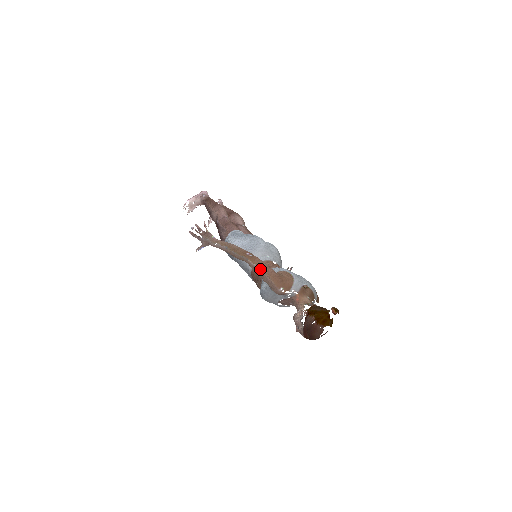
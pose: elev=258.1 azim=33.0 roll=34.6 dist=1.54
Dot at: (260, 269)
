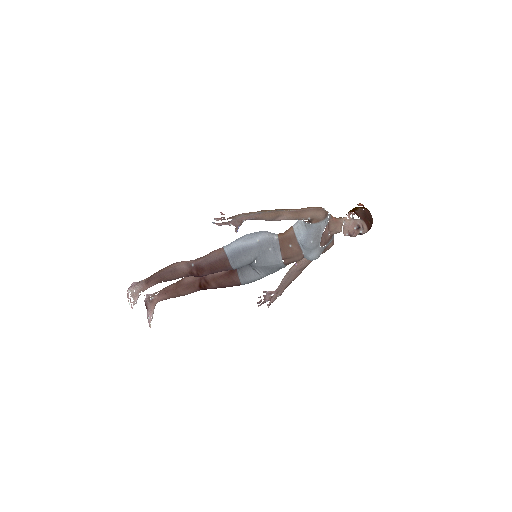
Dot at: (297, 210)
